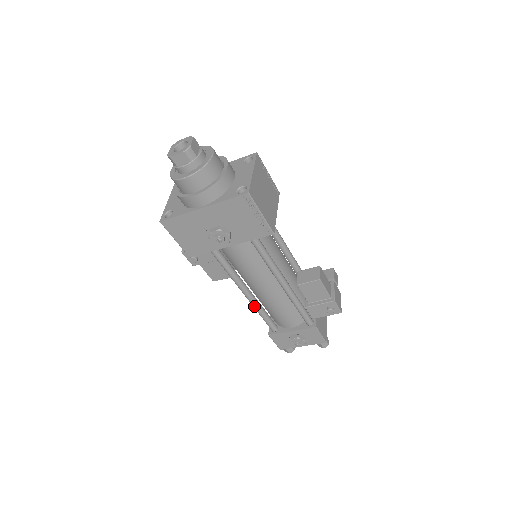
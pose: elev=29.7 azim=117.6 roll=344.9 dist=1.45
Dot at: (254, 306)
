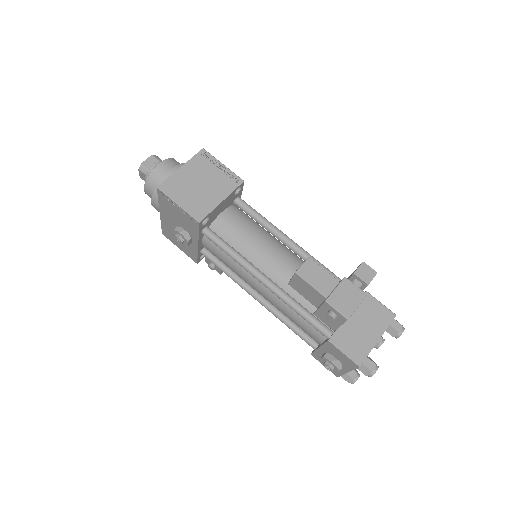
Dot at: occluded
